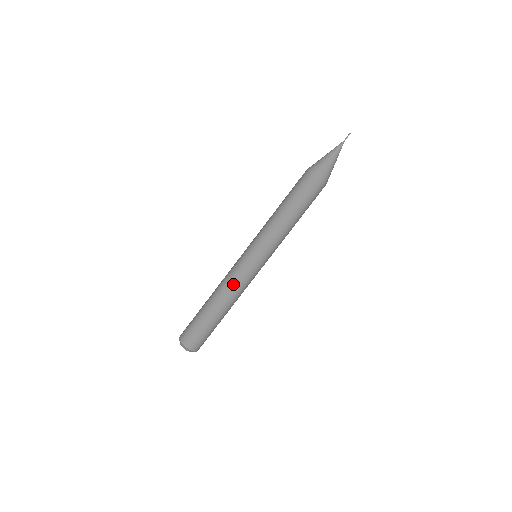
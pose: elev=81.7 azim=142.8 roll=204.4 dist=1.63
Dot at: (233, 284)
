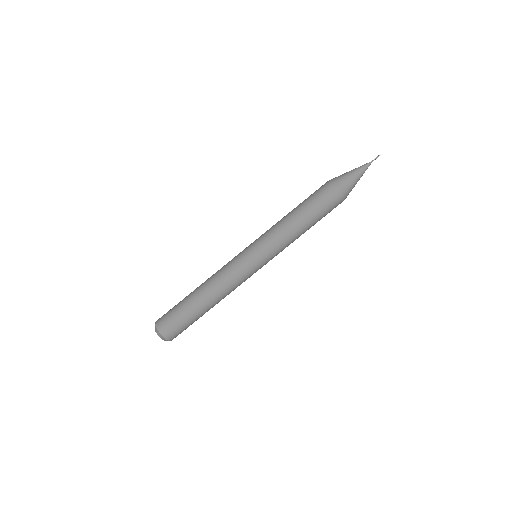
Dot at: (222, 273)
